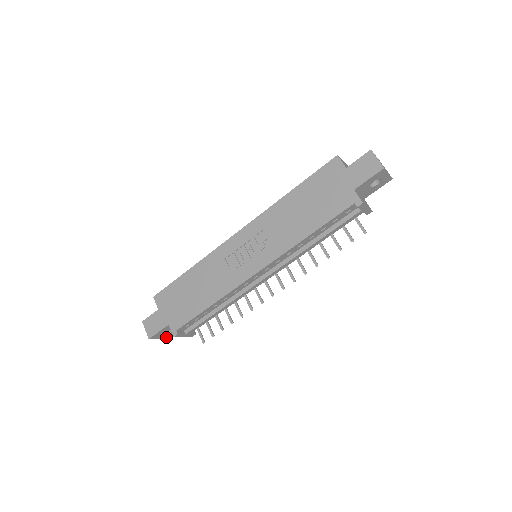
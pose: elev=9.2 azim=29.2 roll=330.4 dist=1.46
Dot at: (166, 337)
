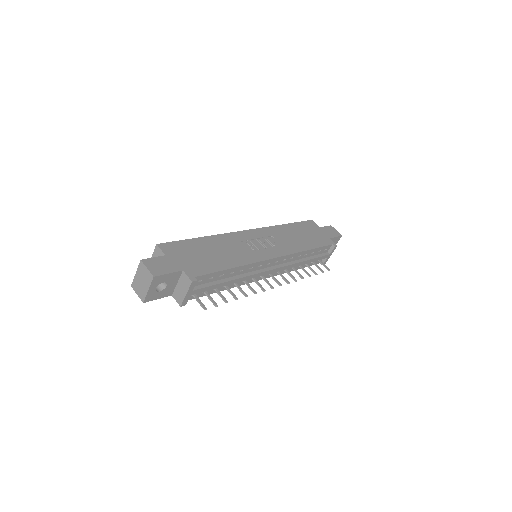
Dot at: (147, 297)
